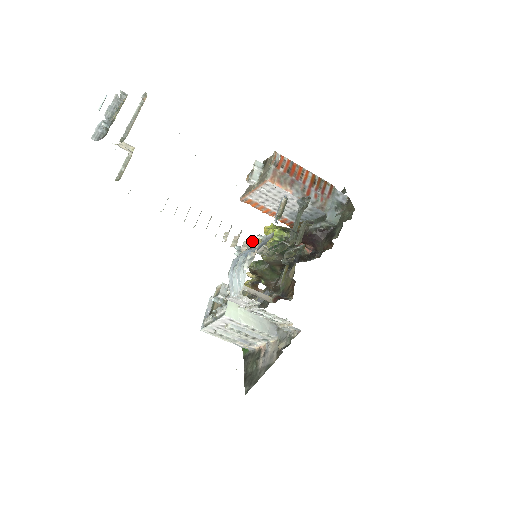
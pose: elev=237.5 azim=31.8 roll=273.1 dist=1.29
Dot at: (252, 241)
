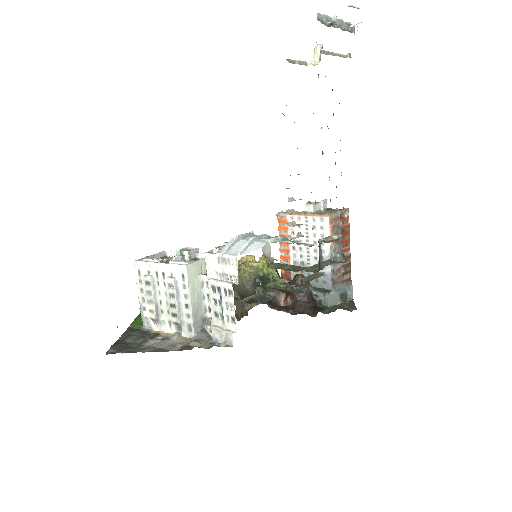
Dot at: occluded
